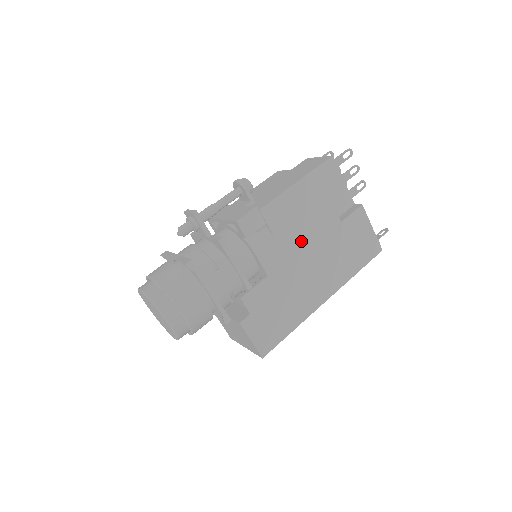
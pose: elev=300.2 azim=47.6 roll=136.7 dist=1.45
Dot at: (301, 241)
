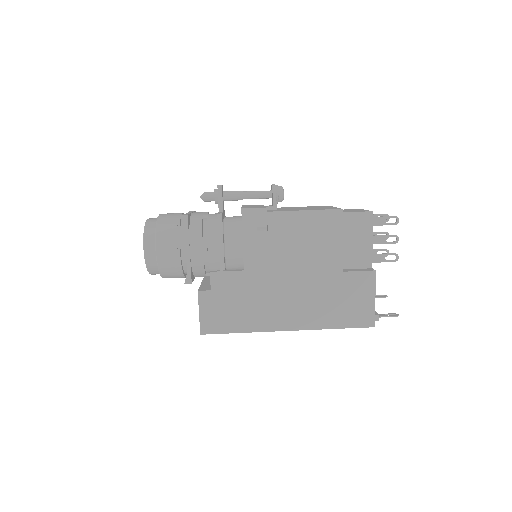
Dot at: (292, 262)
